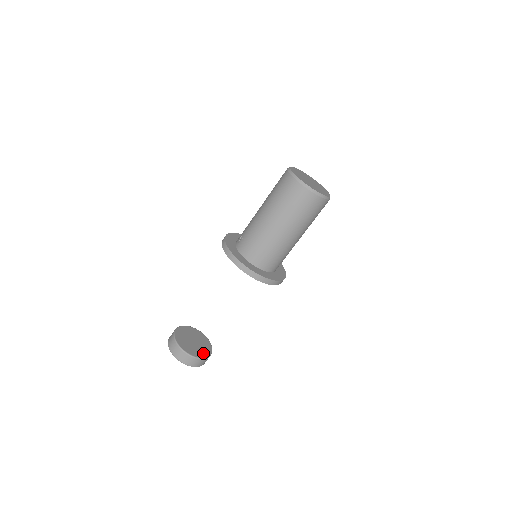
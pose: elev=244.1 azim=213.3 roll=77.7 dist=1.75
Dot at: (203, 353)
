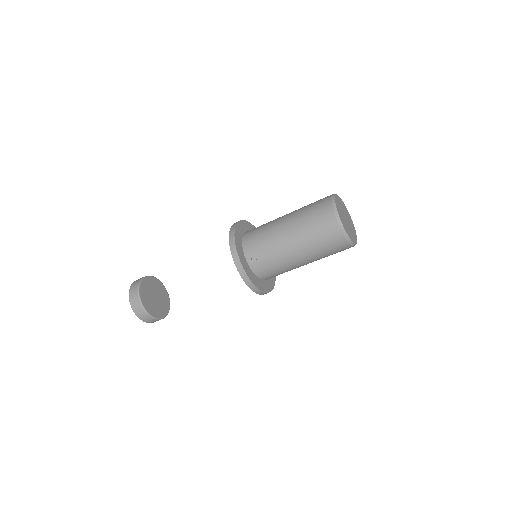
Dot at: (166, 306)
